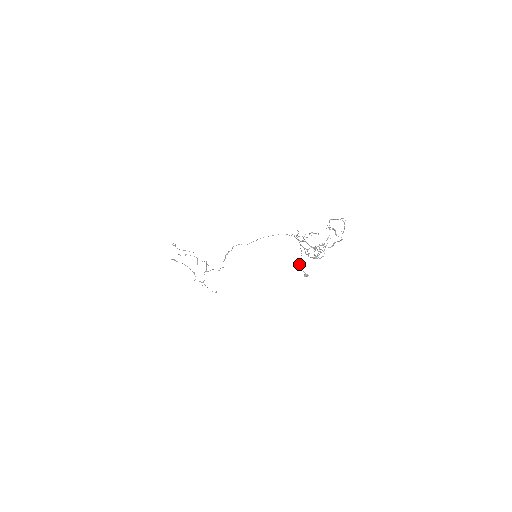
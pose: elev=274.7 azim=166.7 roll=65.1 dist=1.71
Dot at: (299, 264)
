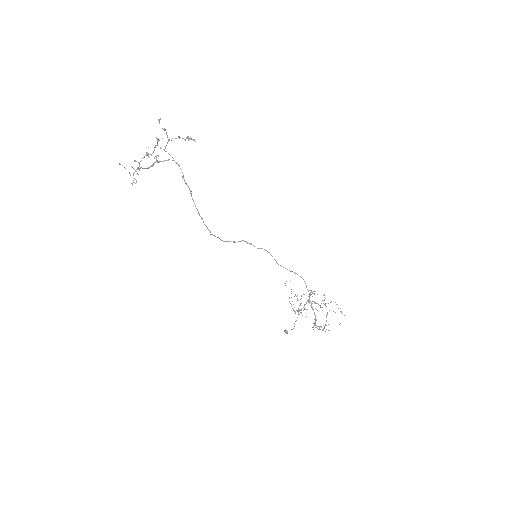
Dot at: occluded
